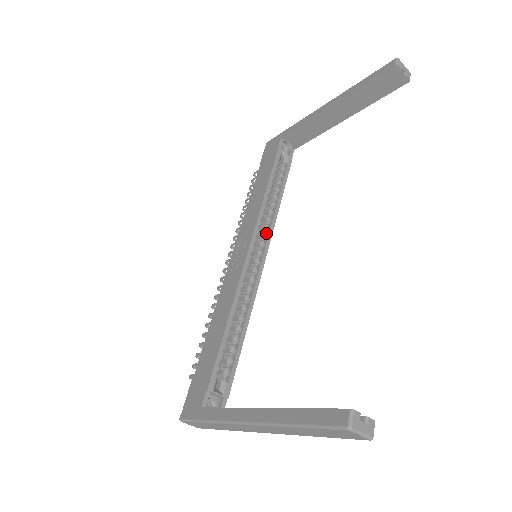
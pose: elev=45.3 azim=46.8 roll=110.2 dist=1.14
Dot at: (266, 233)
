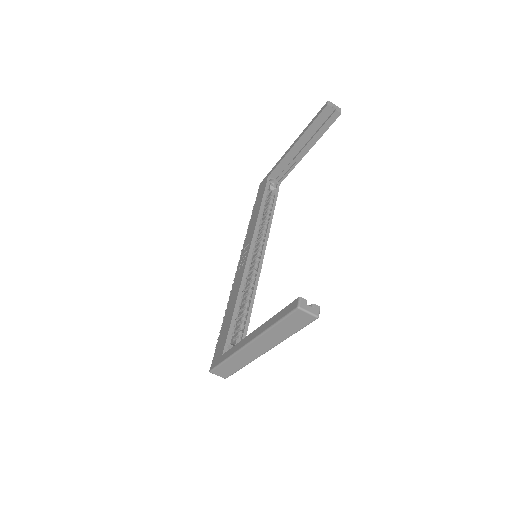
Dot at: (263, 241)
